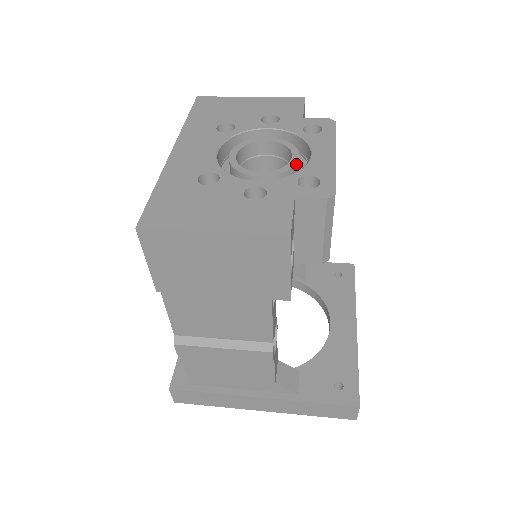
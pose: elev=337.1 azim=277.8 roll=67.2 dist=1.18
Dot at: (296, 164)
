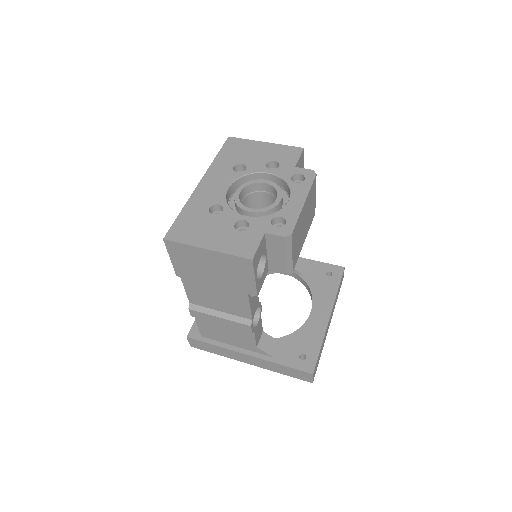
Dot at: (277, 205)
